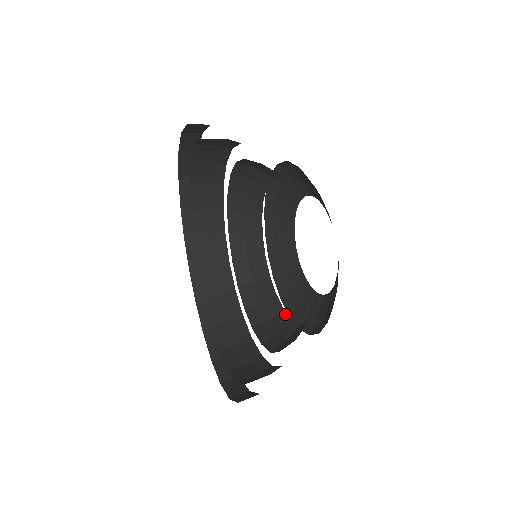
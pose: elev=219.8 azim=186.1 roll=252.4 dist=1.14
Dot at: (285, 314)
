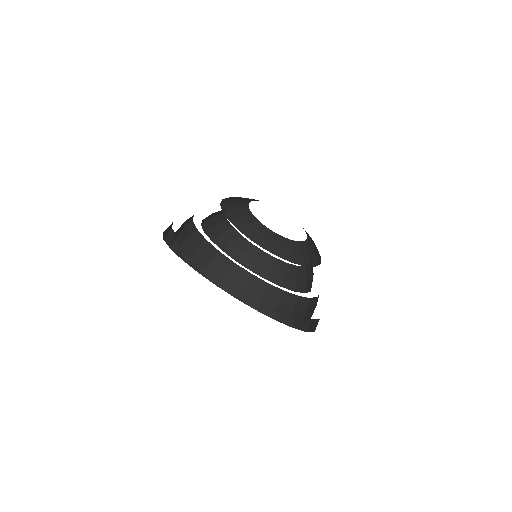
Dot at: (301, 268)
